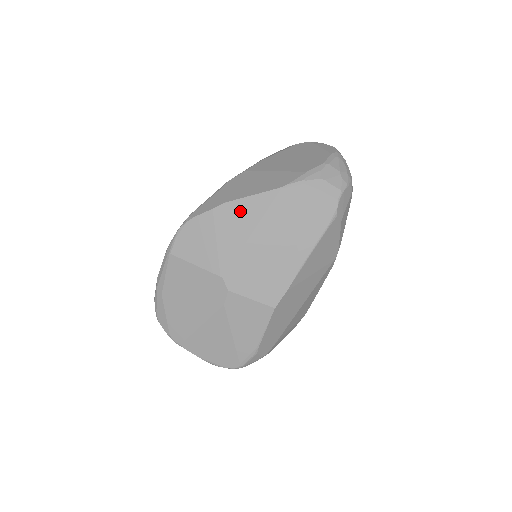
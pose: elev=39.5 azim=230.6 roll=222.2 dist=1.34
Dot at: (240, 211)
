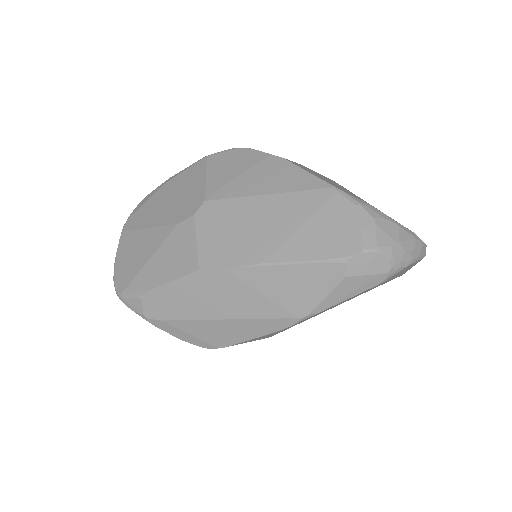
Dot at: (284, 173)
